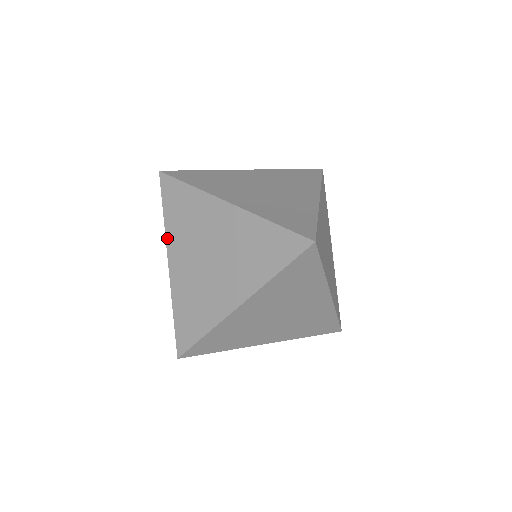
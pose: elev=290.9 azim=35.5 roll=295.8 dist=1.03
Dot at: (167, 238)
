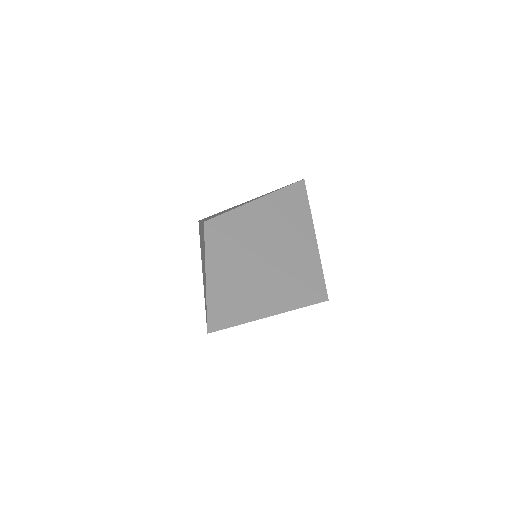
Dot at: (201, 258)
